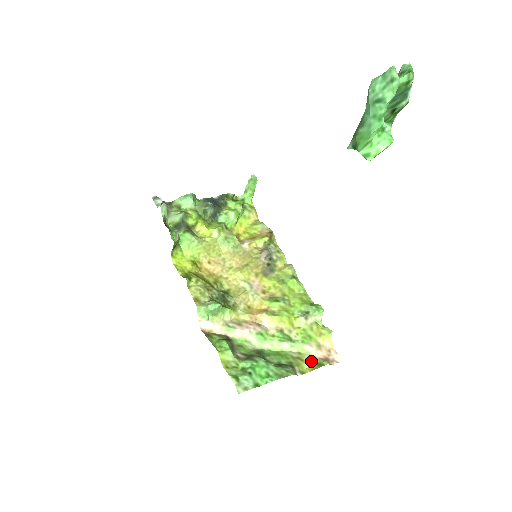
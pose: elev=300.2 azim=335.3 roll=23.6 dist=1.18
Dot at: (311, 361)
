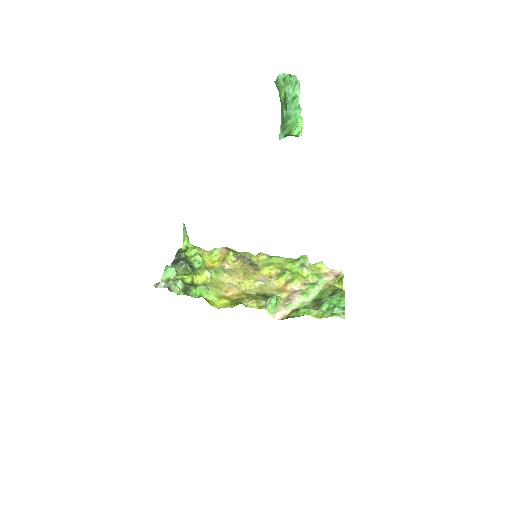
Dot at: (335, 282)
